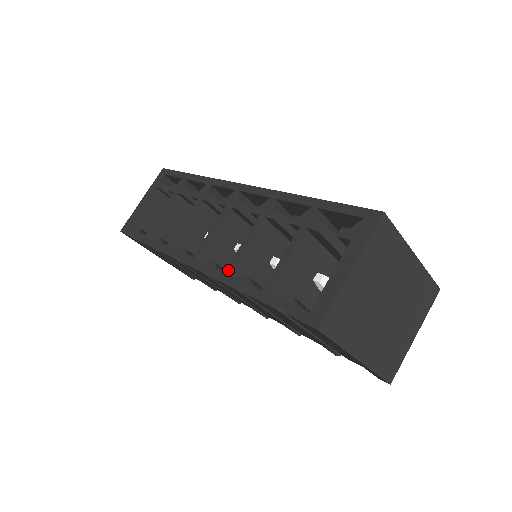
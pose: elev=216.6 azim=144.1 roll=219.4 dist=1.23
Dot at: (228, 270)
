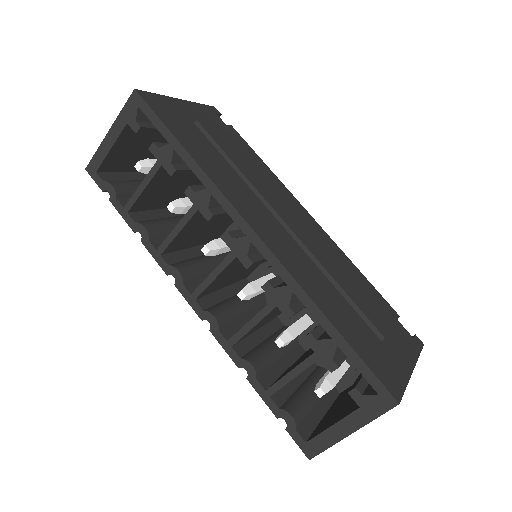
Dot at: (232, 343)
